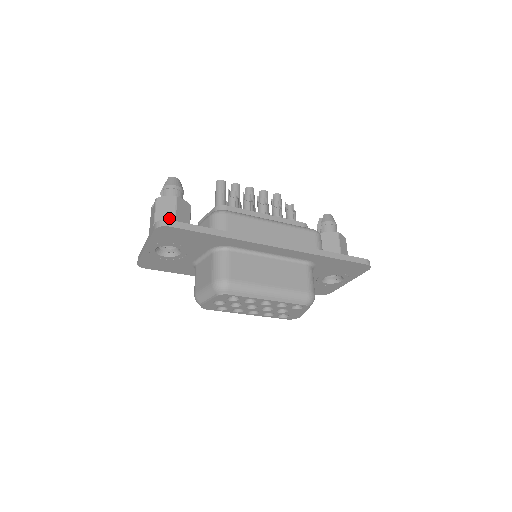
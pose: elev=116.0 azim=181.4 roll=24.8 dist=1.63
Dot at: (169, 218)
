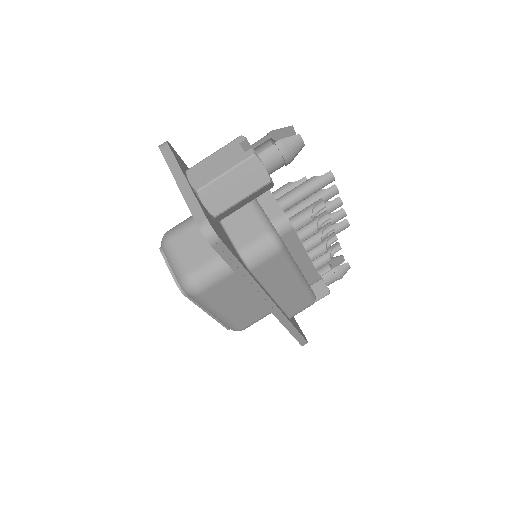
Dot at: (234, 195)
